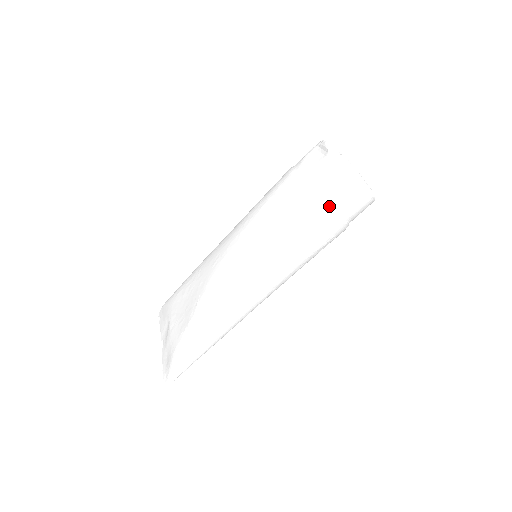
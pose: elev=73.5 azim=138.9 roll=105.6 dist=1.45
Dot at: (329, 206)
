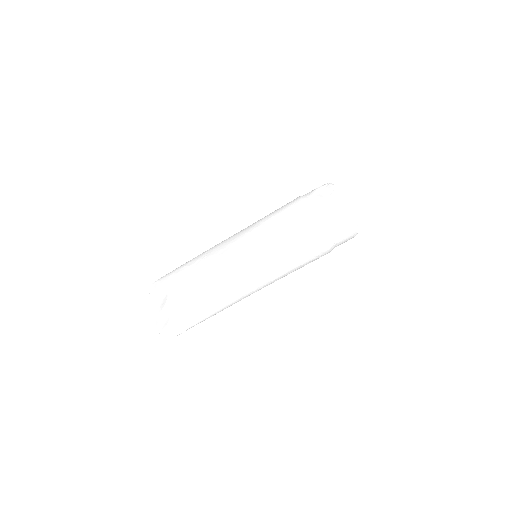
Dot at: (328, 230)
